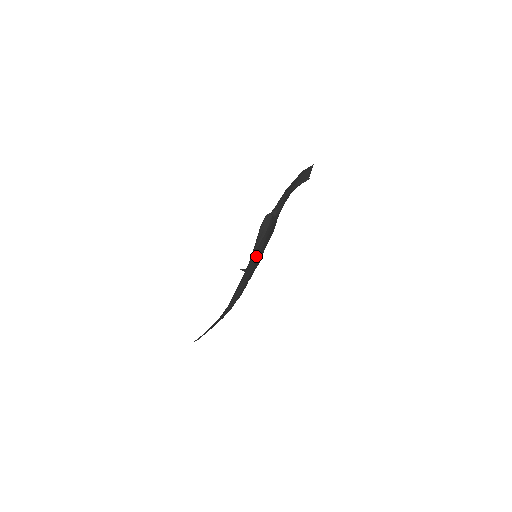
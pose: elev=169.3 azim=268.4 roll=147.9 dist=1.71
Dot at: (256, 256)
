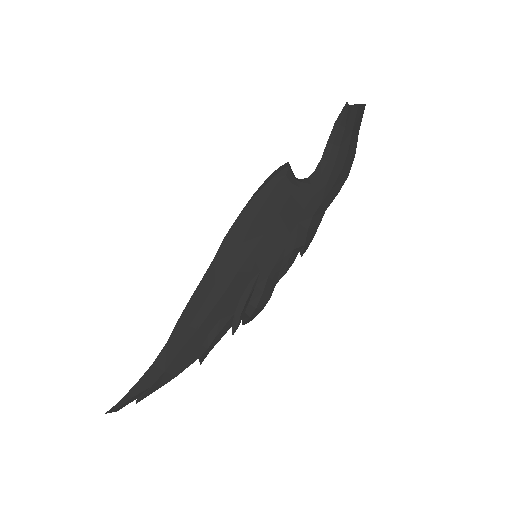
Dot at: (246, 224)
